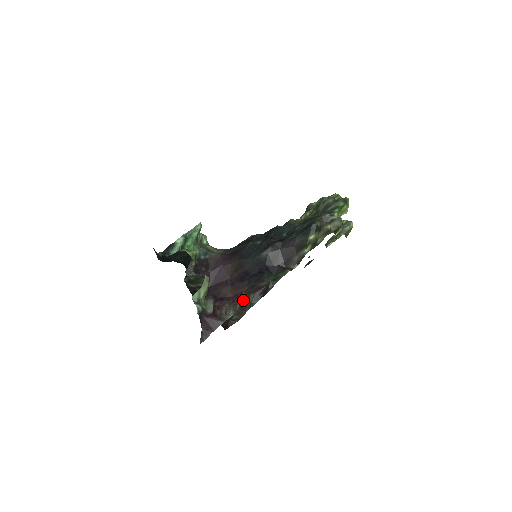
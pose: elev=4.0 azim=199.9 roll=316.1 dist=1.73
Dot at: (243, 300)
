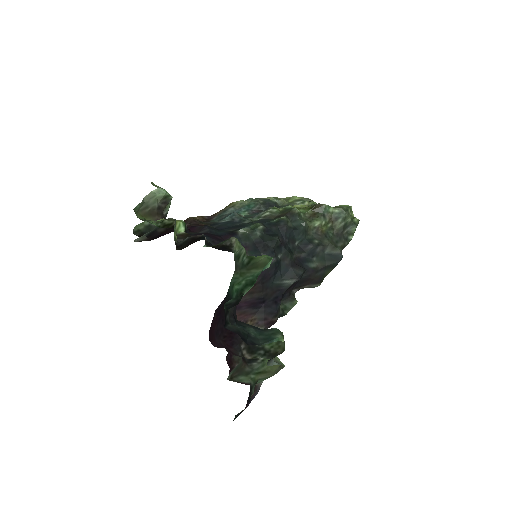
Dot at: occluded
